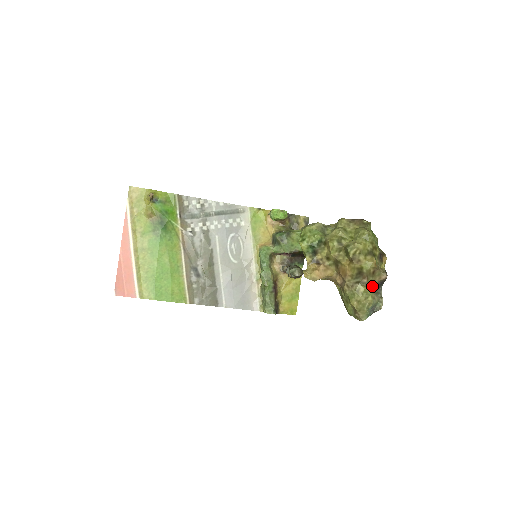
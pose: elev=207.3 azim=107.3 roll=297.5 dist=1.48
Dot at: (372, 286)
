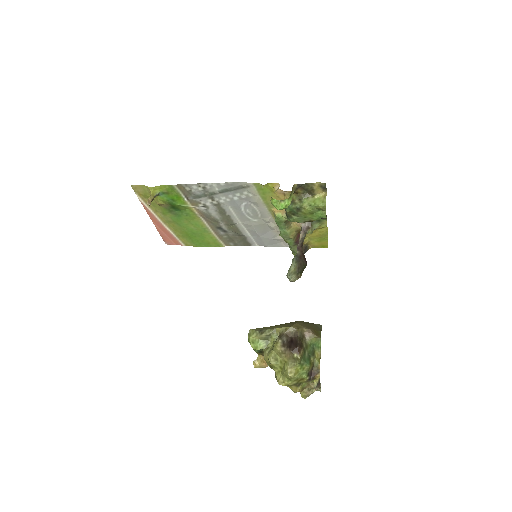
Dot at: occluded
